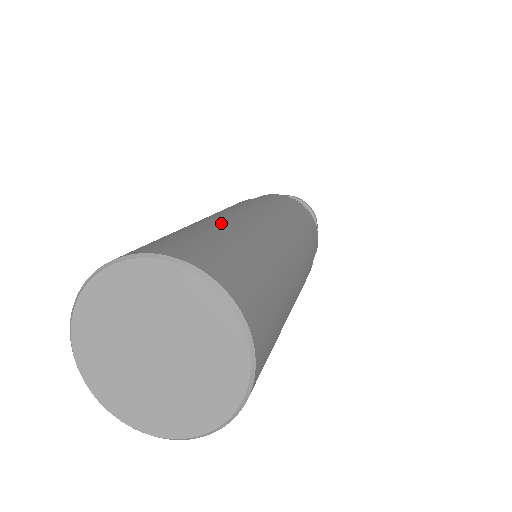
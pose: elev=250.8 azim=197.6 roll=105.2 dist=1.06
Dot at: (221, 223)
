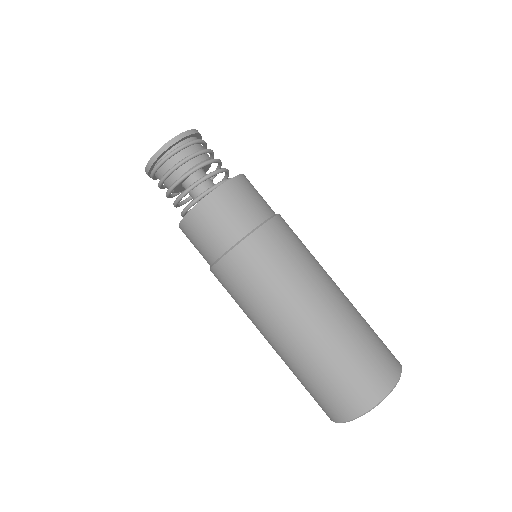
Dot at: (330, 336)
